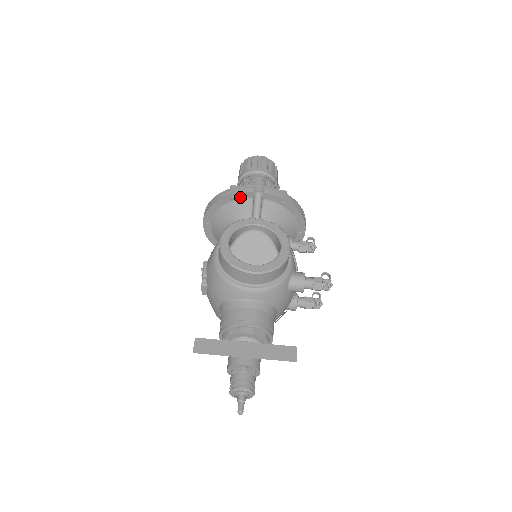
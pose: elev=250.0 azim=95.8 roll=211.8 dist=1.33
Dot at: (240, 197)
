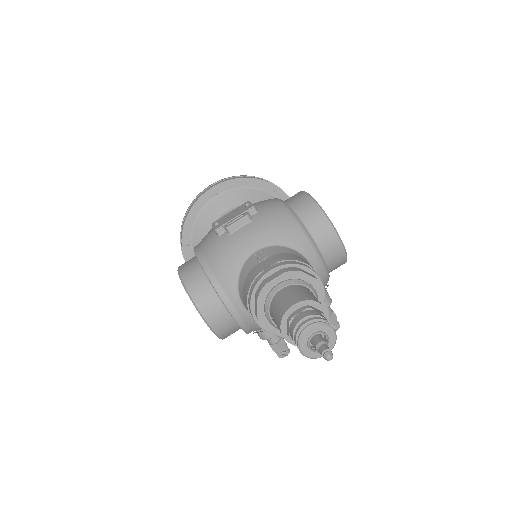
Dot at: (278, 196)
